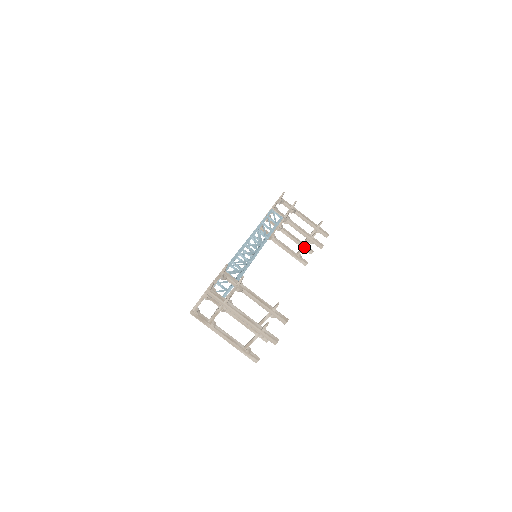
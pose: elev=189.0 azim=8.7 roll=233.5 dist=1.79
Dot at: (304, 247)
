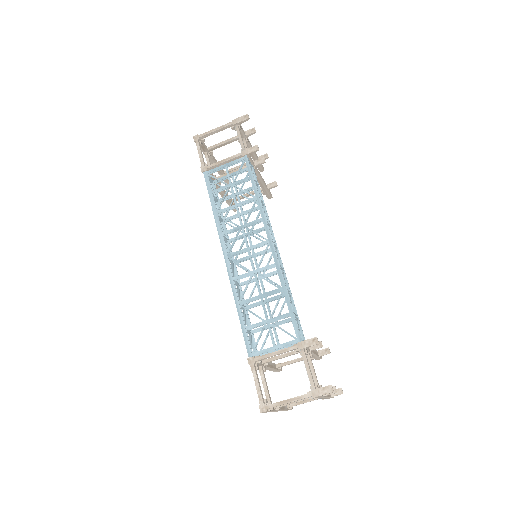
Dot at: (249, 195)
